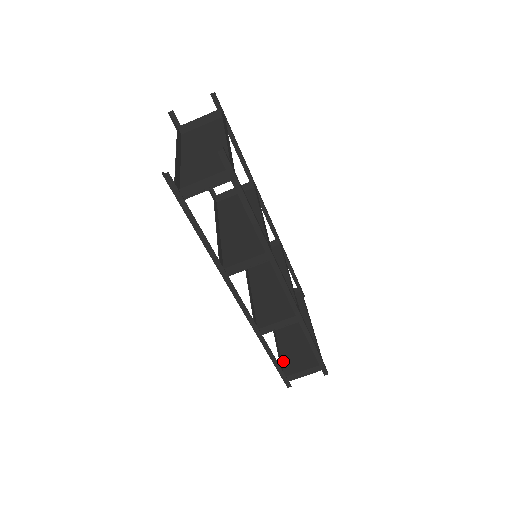
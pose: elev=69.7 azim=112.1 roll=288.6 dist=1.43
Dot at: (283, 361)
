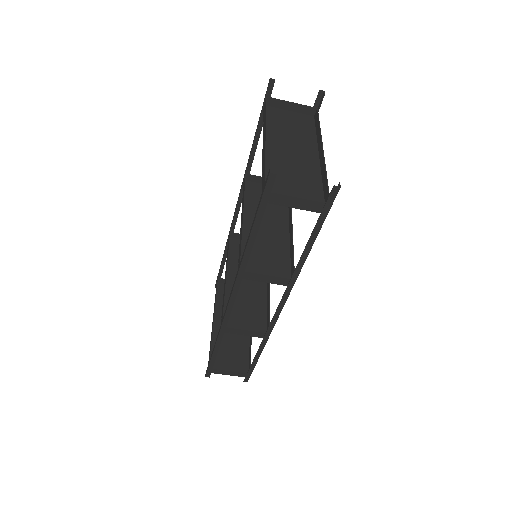
Dot at: (212, 350)
